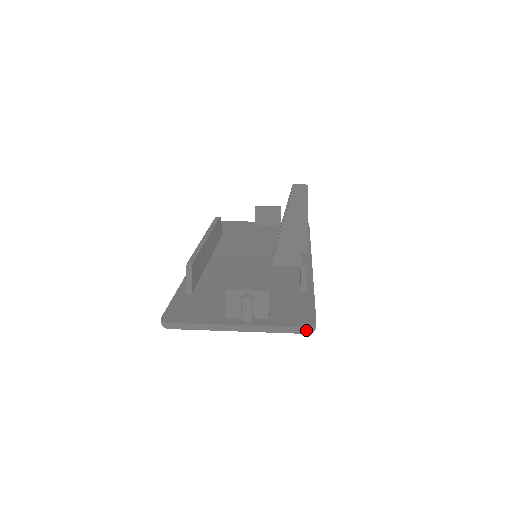
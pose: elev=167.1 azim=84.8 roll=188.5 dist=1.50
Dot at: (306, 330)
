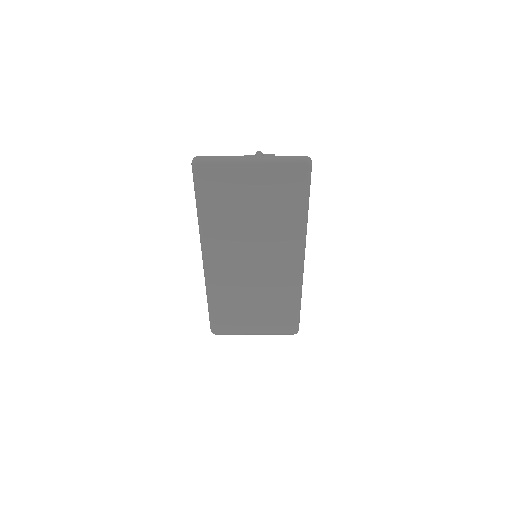
Dot at: (305, 157)
